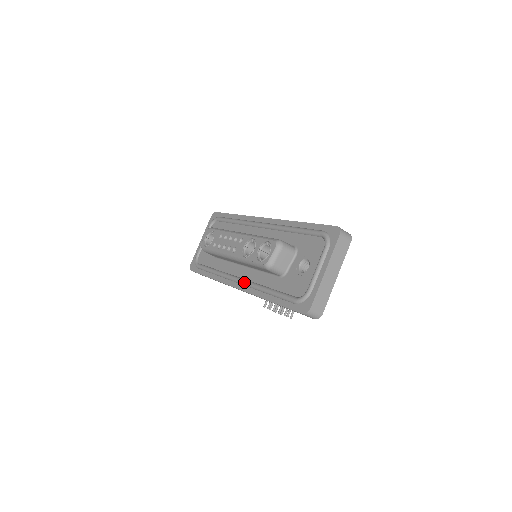
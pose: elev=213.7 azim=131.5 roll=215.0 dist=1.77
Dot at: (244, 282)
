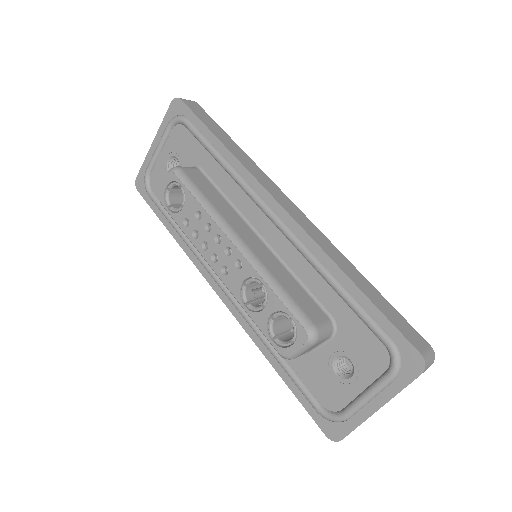
Dot at: (235, 304)
